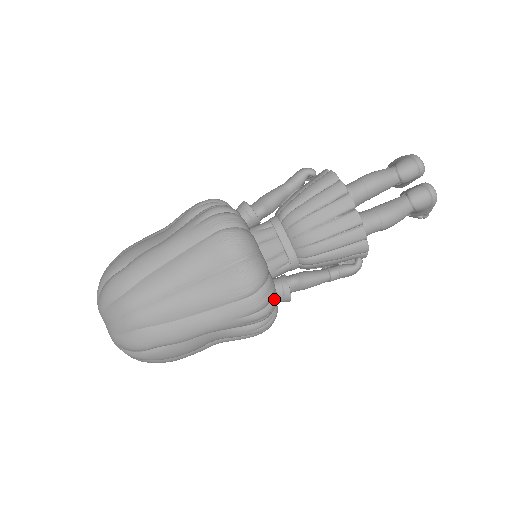
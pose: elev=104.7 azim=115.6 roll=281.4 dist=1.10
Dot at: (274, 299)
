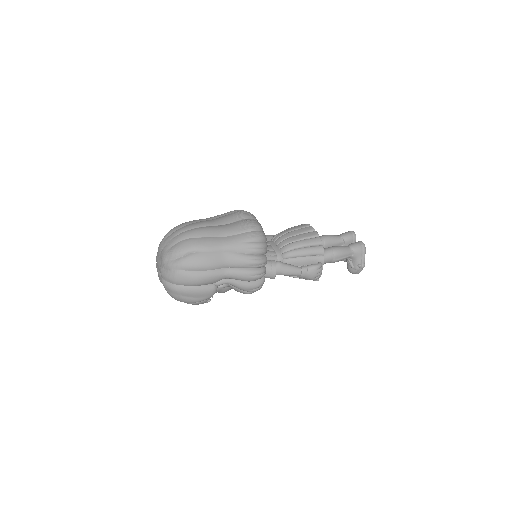
Dot at: (266, 243)
